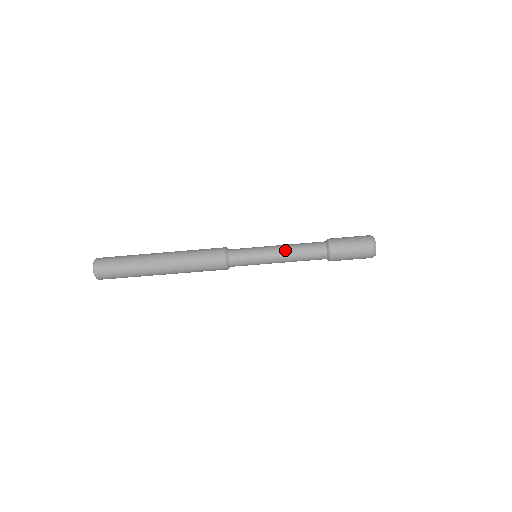
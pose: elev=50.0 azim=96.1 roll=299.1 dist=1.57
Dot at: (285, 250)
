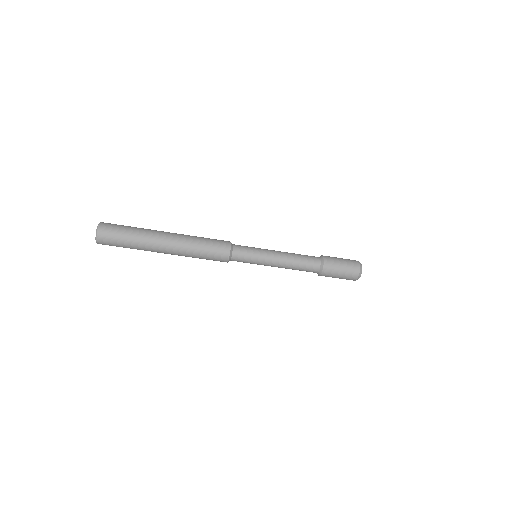
Dot at: (284, 262)
